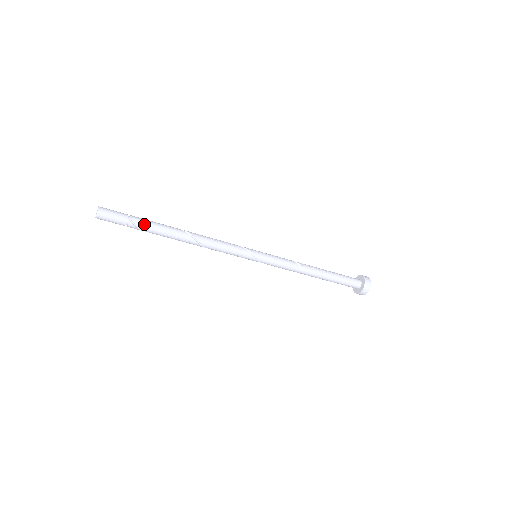
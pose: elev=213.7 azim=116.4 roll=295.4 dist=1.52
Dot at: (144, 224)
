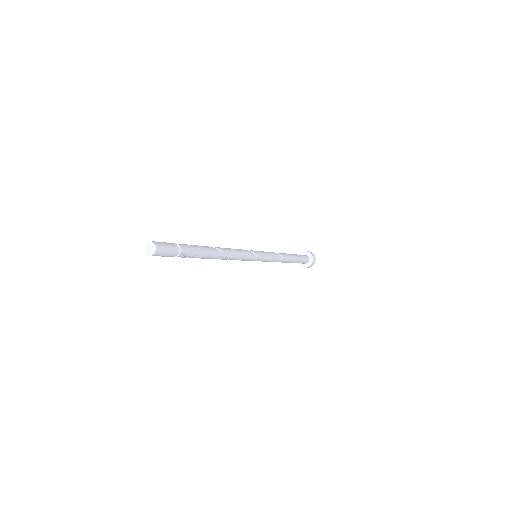
Dot at: (191, 251)
